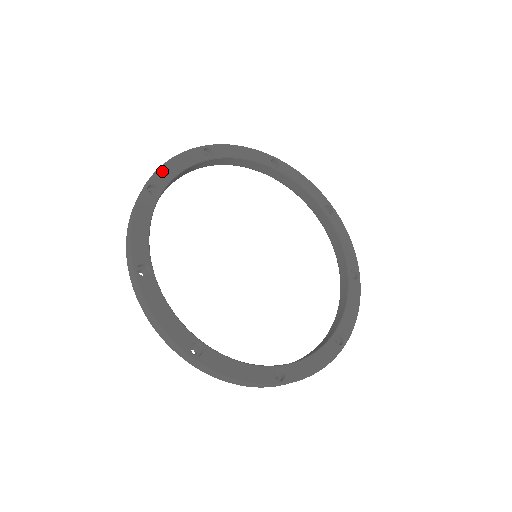
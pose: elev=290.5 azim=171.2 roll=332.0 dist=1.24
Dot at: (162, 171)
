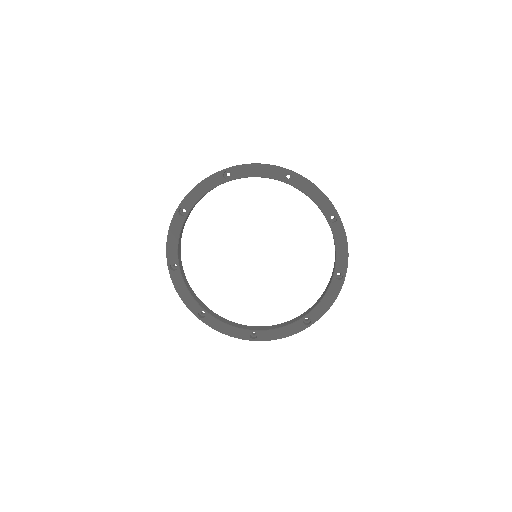
Dot at: (169, 251)
